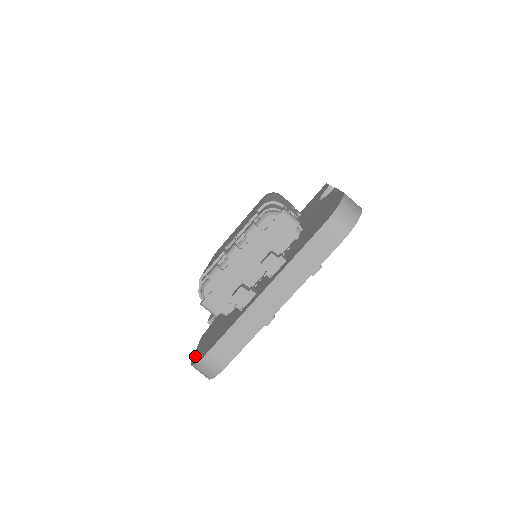
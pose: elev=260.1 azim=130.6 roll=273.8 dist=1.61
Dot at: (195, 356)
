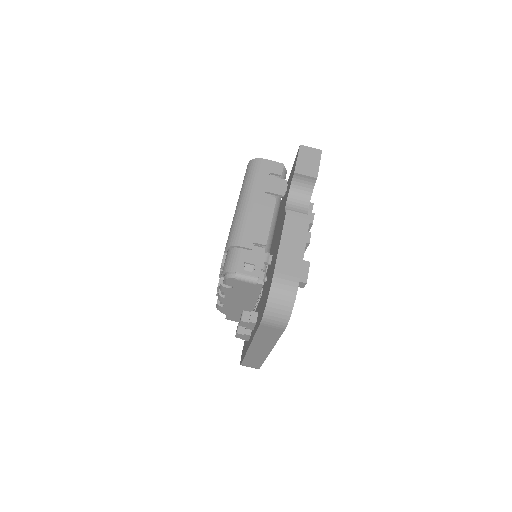
Dot at: (244, 342)
